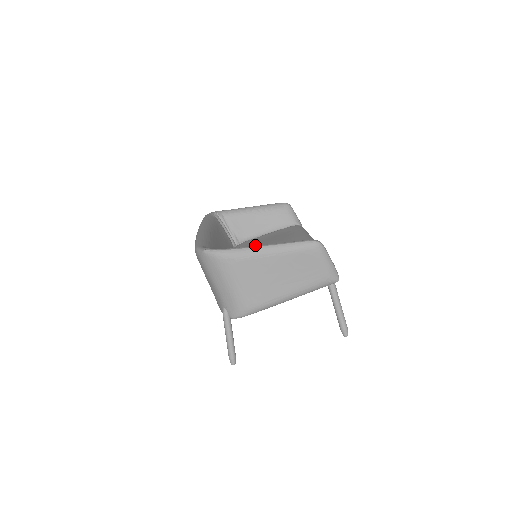
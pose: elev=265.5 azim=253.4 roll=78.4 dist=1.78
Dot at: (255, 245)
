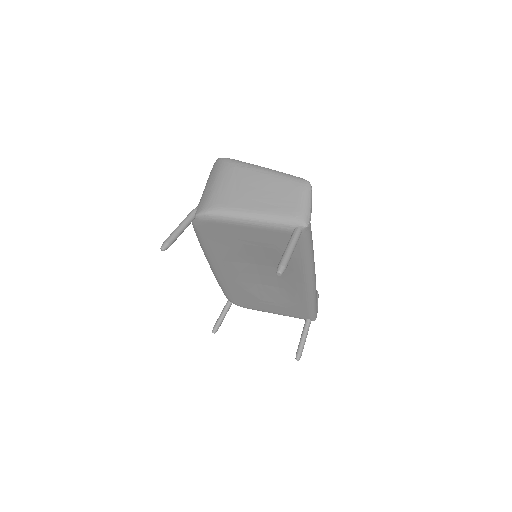
Dot at: occluded
